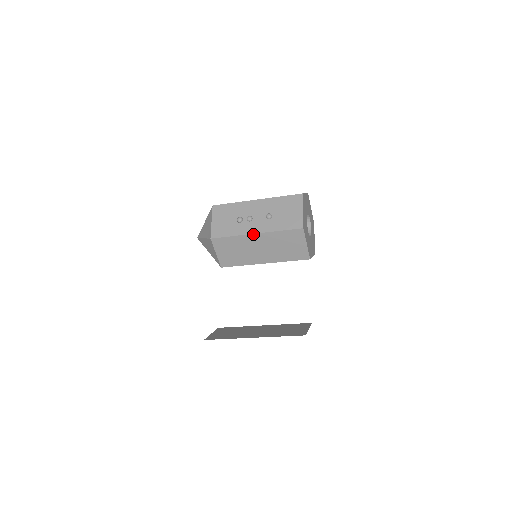
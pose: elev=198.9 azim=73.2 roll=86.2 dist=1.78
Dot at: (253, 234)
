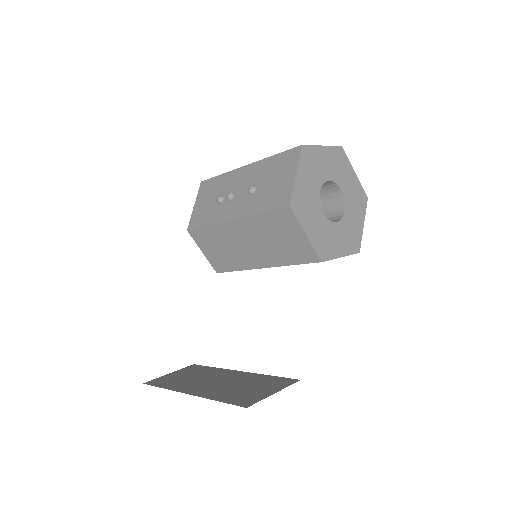
Dot at: (229, 221)
